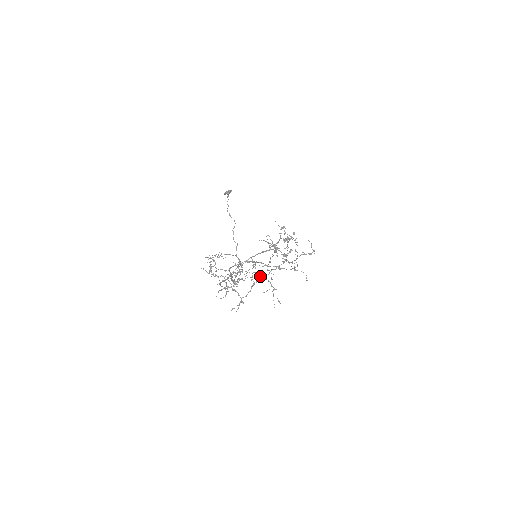
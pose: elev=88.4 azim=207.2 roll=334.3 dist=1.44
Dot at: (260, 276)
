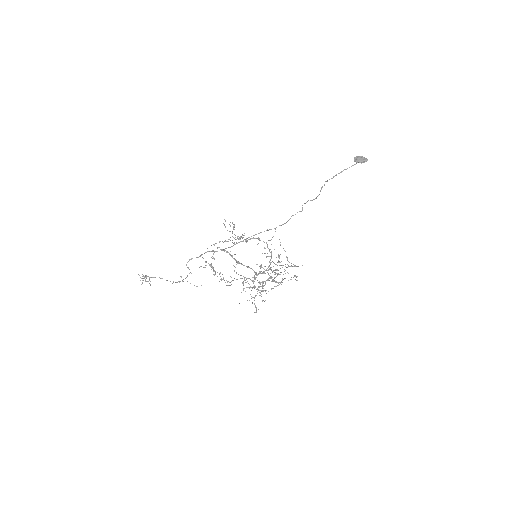
Dot at: (271, 253)
